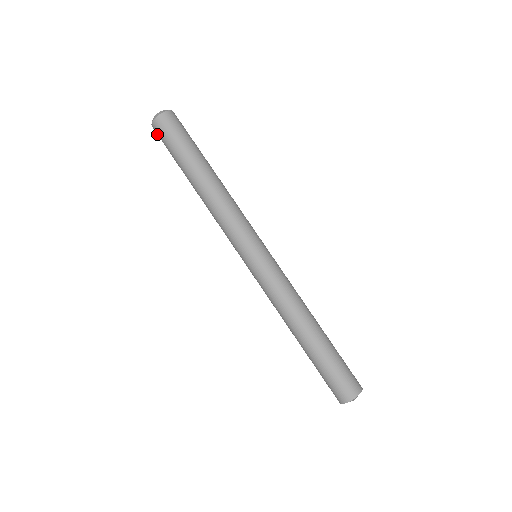
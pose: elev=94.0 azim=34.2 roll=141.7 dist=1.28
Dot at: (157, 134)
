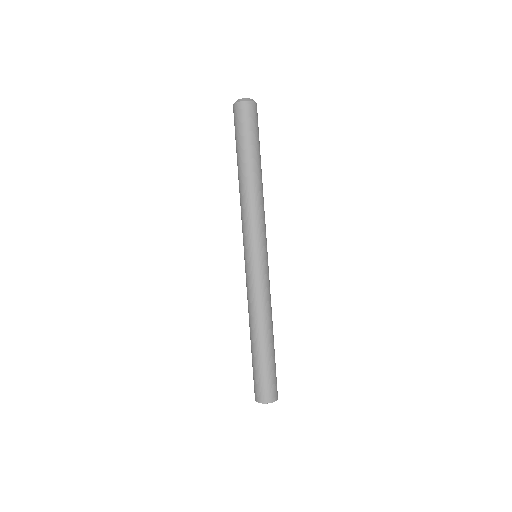
Dot at: (235, 112)
